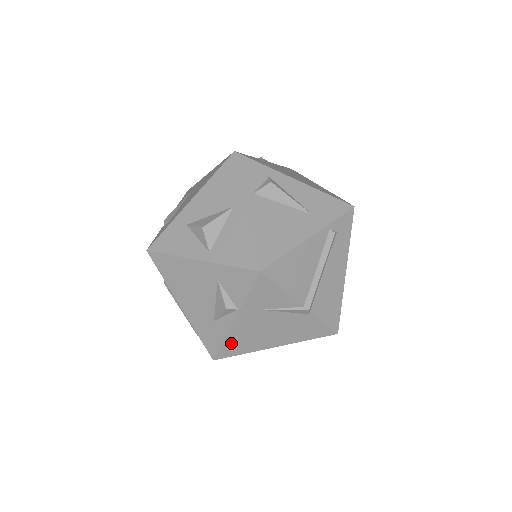
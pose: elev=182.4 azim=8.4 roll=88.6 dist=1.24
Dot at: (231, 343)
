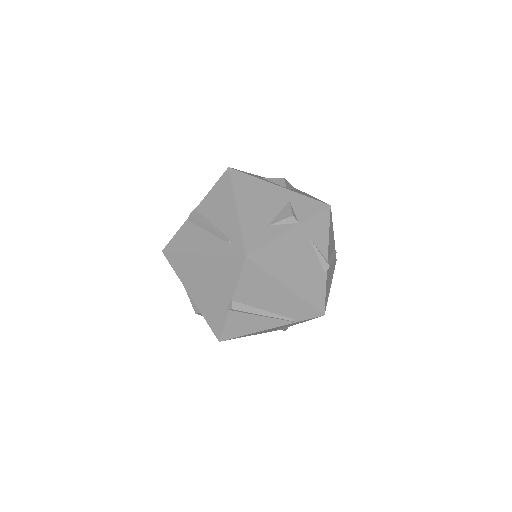
Dot at: (271, 250)
